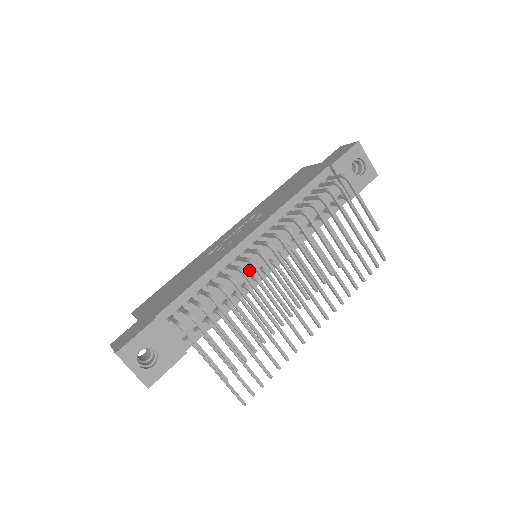
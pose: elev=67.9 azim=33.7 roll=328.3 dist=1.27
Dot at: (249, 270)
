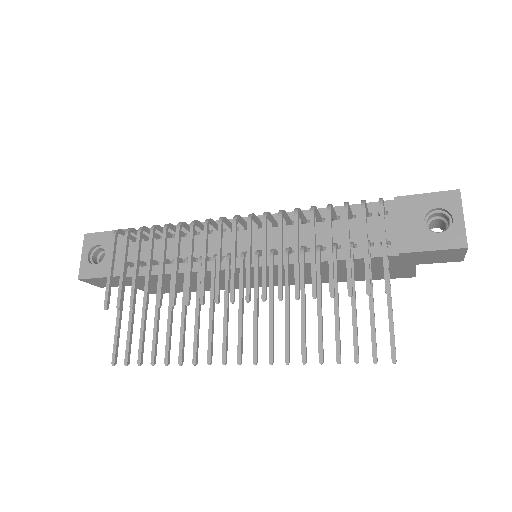
Dot at: (224, 249)
